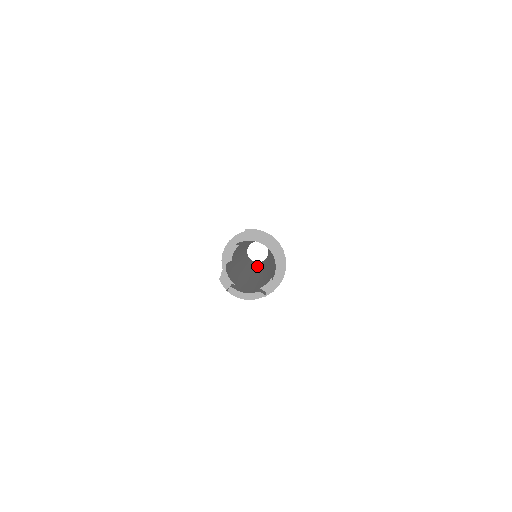
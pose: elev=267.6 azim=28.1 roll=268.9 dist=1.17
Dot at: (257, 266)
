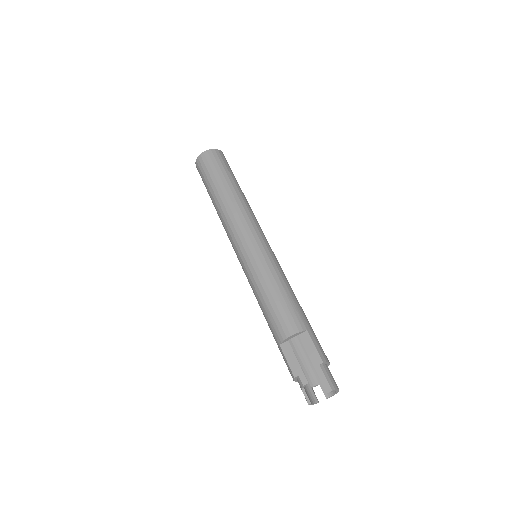
Dot at: occluded
